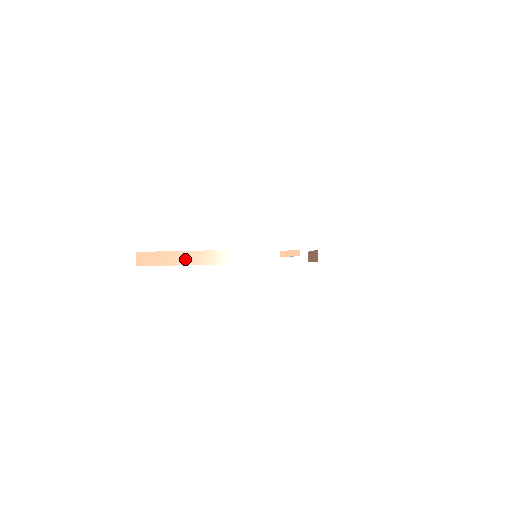
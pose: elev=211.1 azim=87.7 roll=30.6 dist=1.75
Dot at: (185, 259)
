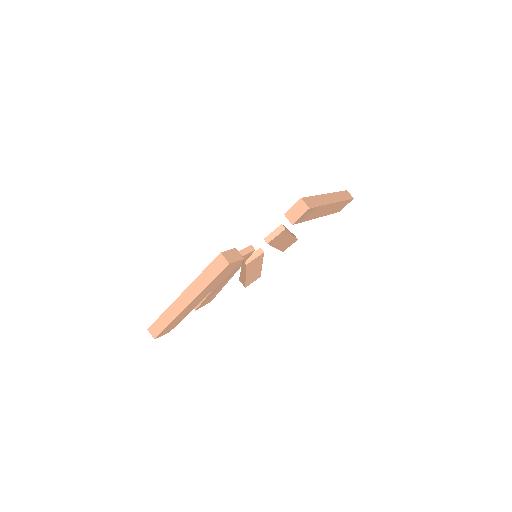
Dot at: (174, 311)
